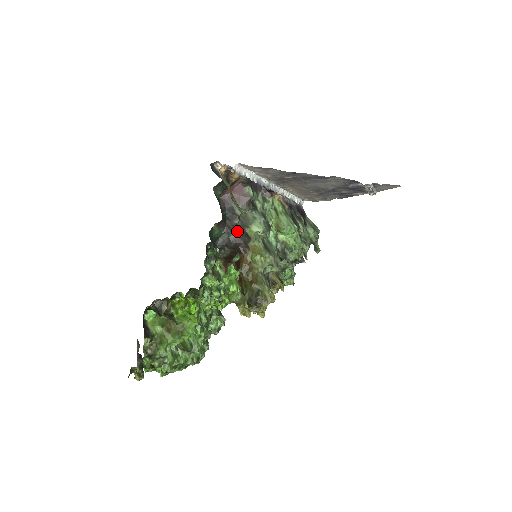
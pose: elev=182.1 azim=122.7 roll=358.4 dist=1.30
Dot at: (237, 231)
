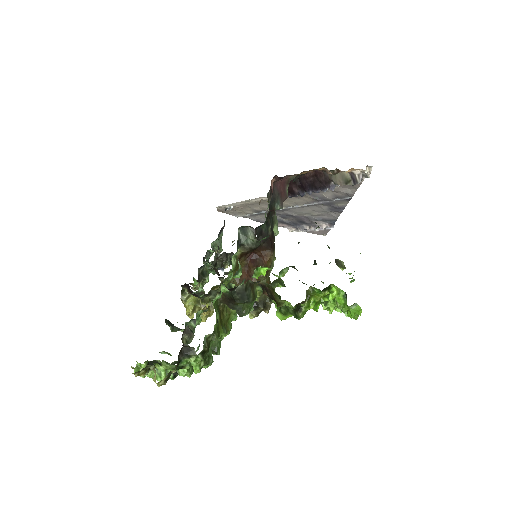
Dot at: (271, 226)
